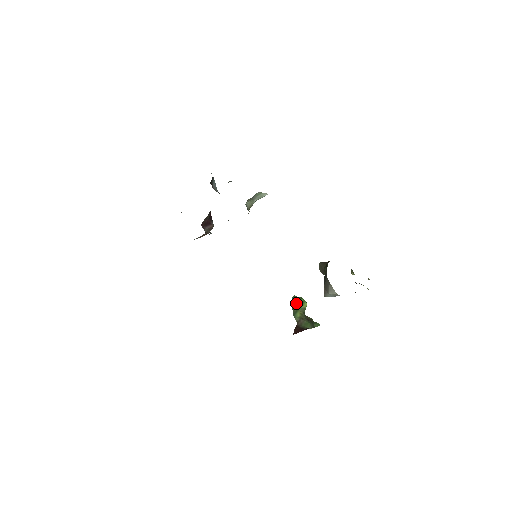
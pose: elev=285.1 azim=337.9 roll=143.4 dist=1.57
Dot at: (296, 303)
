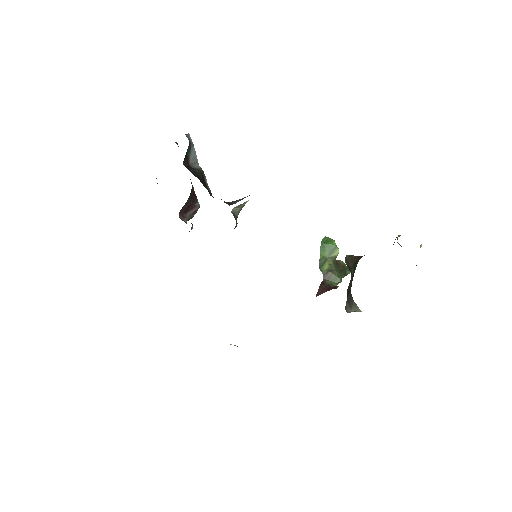
Dot at: (325, 250)
